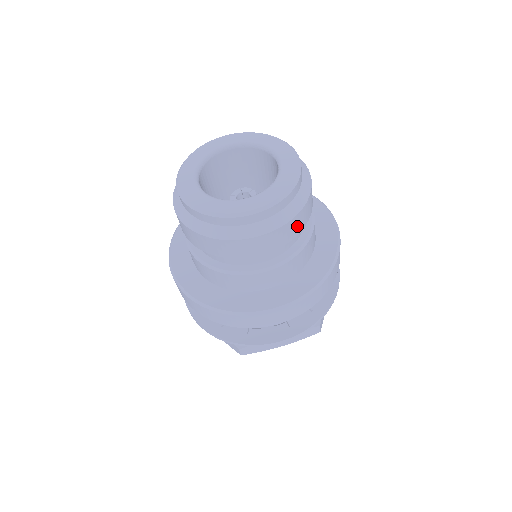
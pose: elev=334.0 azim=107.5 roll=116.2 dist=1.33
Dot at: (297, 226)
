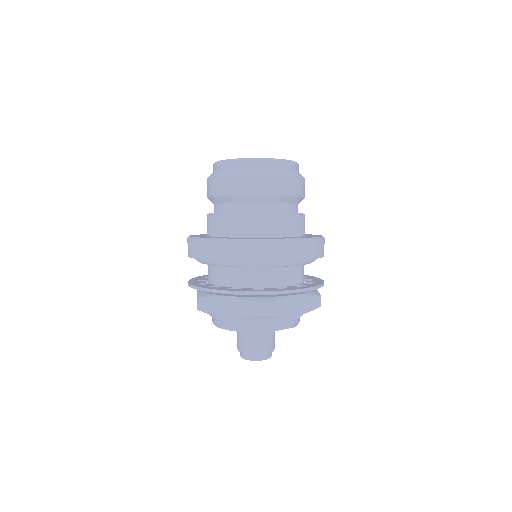
Dot at: (266, 186)
